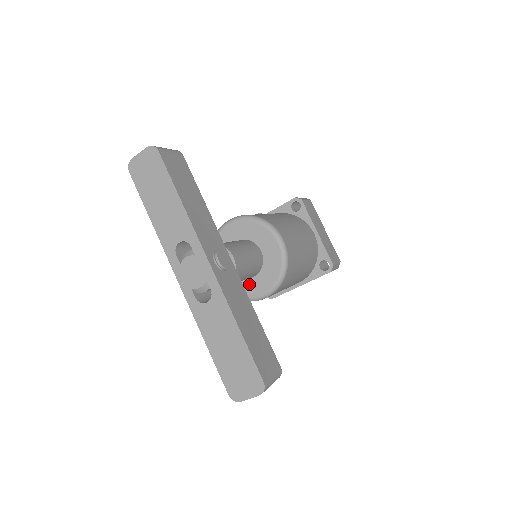
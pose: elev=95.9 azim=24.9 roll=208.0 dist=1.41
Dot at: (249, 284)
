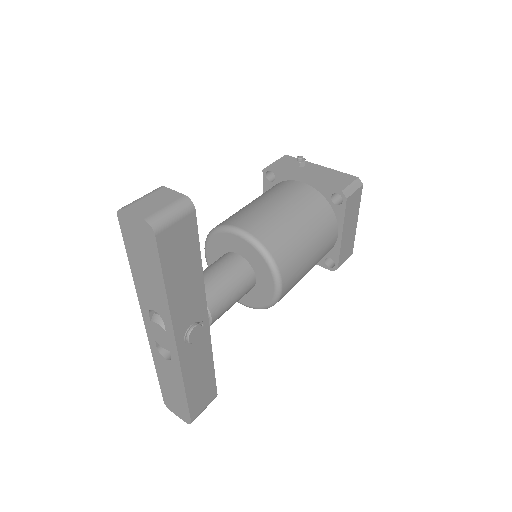
Dot at: occluded
